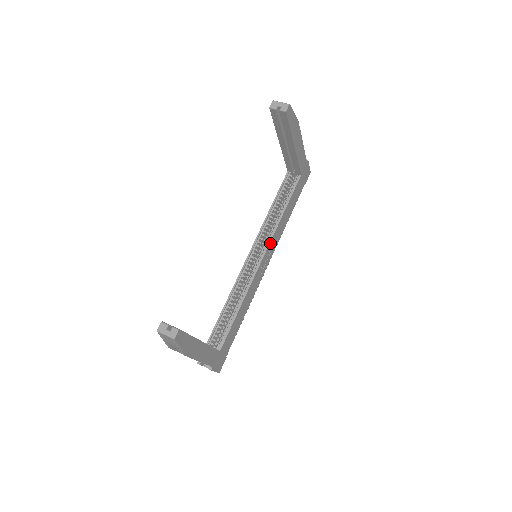
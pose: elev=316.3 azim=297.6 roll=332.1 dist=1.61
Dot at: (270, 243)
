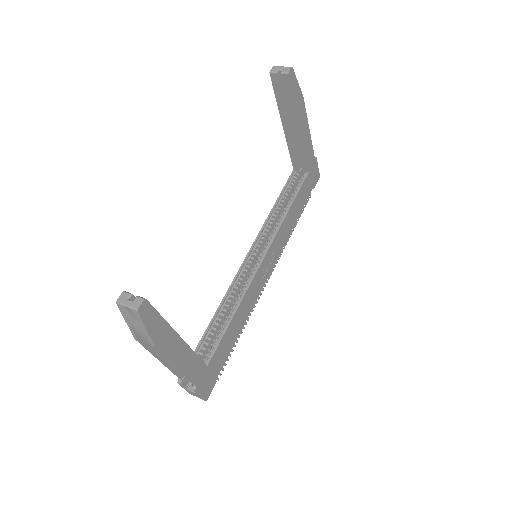
Dot at: (273, 242)
